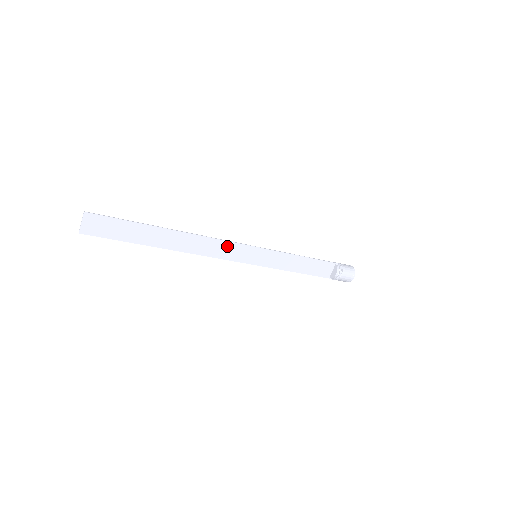
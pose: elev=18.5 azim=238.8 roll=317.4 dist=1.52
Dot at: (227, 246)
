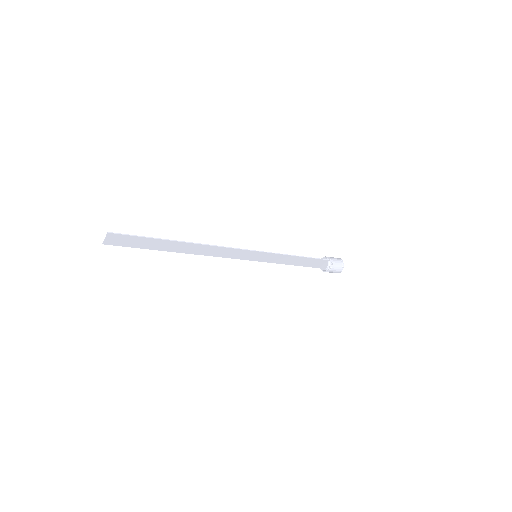
Dot at: (231, 251)
